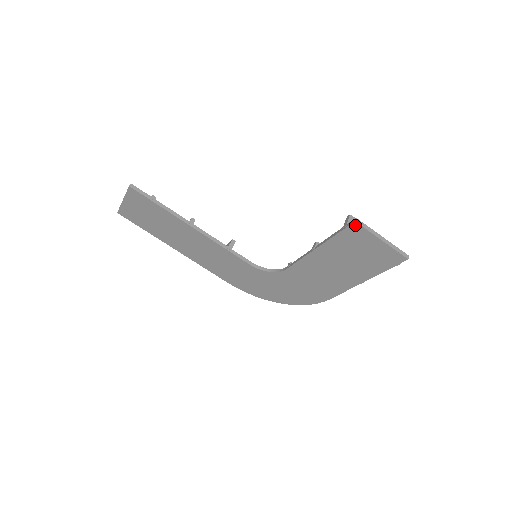
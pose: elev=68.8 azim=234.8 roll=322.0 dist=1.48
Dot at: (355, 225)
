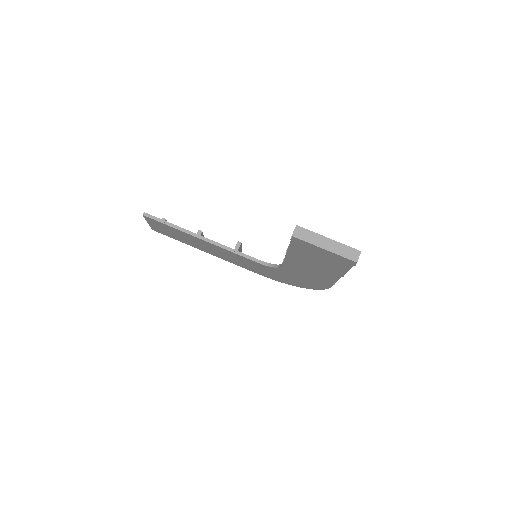
Dot at: (295, 239)
